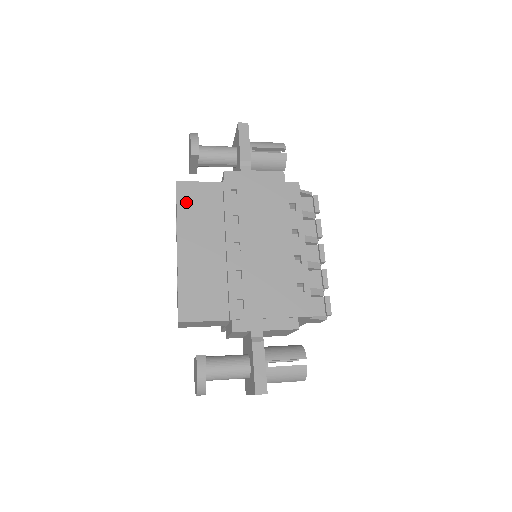
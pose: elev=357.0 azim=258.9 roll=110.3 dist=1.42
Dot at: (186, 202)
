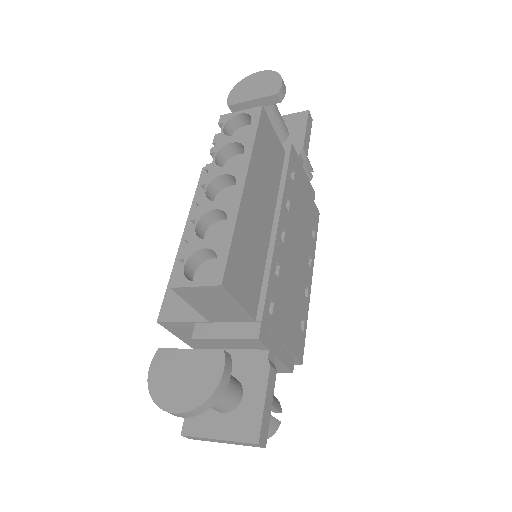
Dot at: (263, 139)
